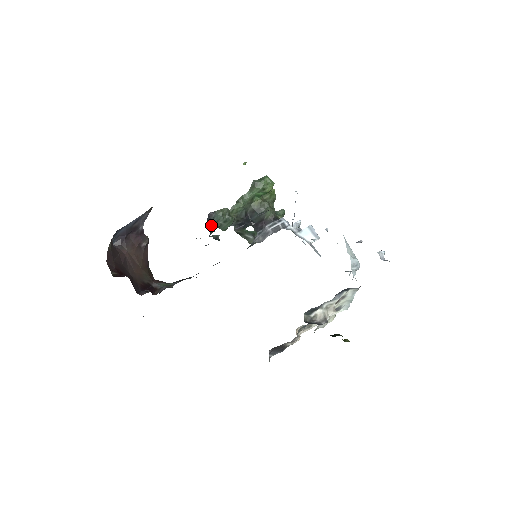
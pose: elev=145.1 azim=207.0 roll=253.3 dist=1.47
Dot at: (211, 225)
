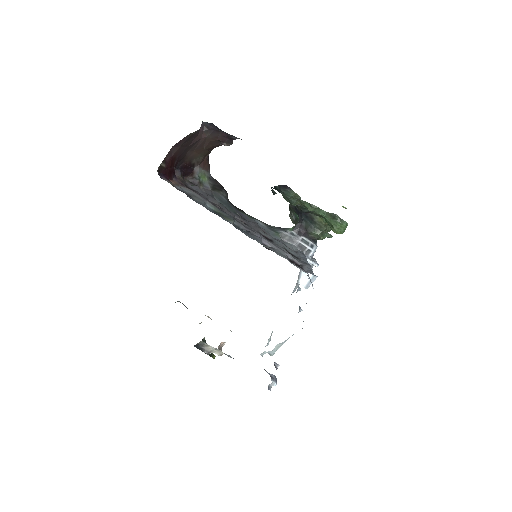
Dot at: (279, 188)
